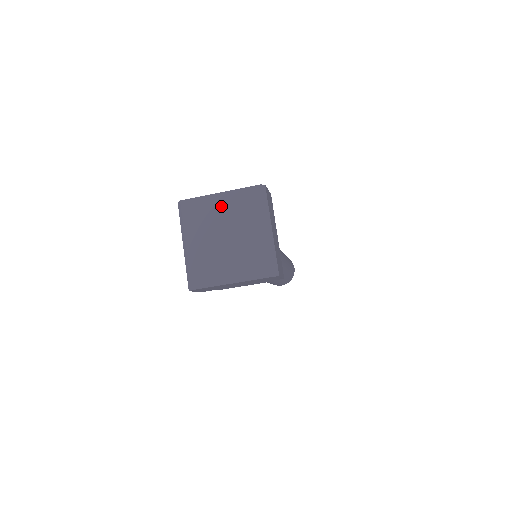
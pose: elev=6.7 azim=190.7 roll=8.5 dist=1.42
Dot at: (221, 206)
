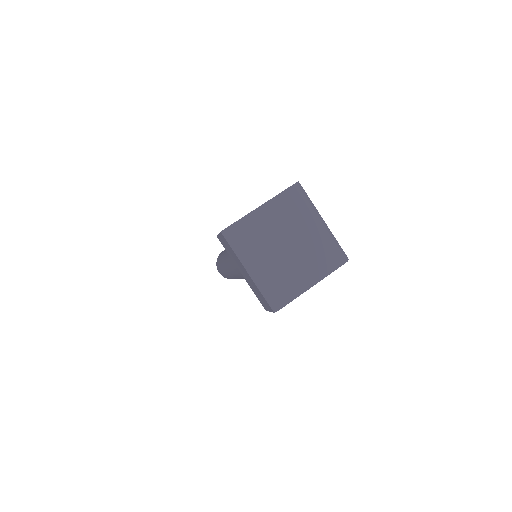
Dot at: (269, 218)
